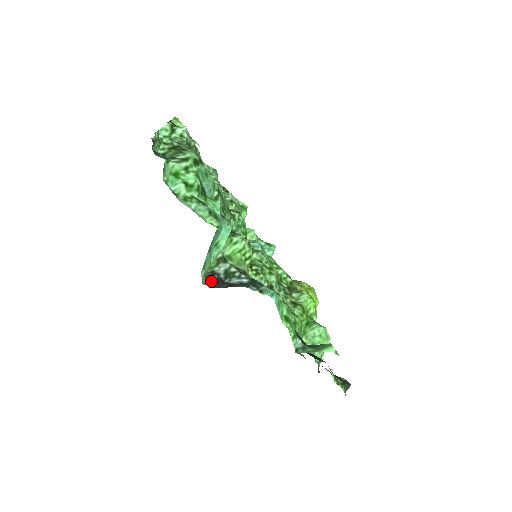
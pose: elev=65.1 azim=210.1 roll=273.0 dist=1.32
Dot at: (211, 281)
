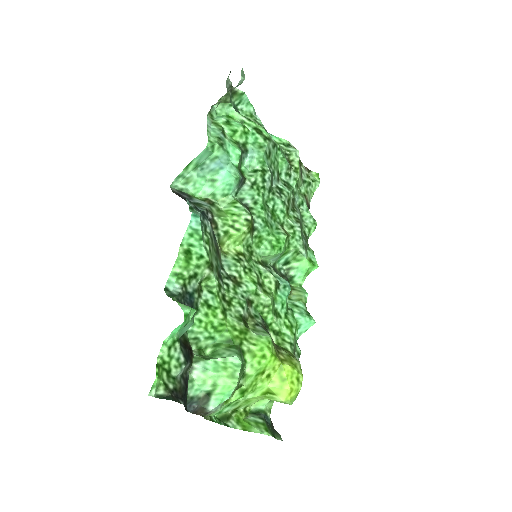
Dot at: (179, 193)
